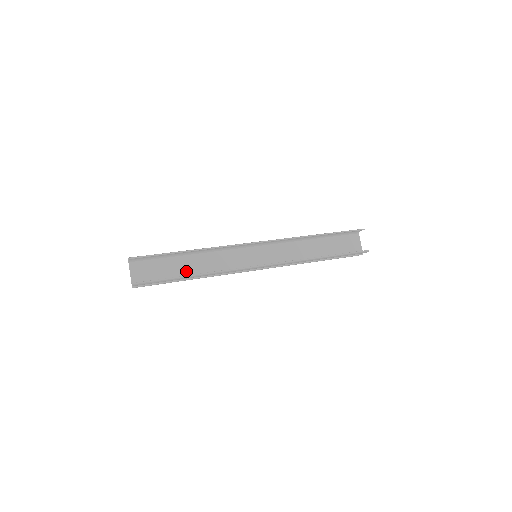
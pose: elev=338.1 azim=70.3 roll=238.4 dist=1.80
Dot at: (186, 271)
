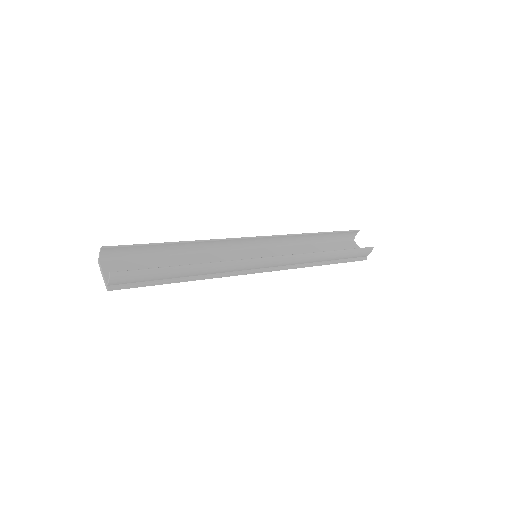
Dot at: occluded
